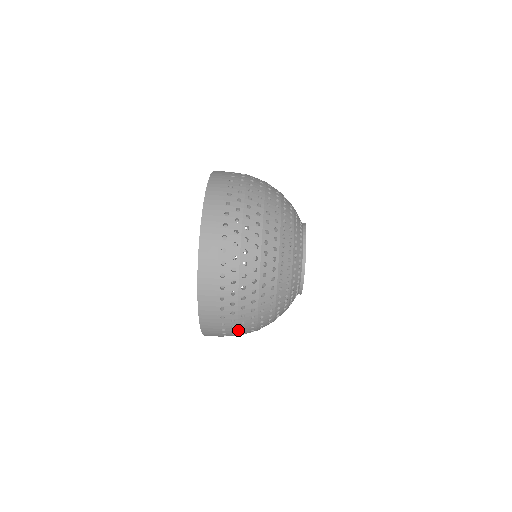
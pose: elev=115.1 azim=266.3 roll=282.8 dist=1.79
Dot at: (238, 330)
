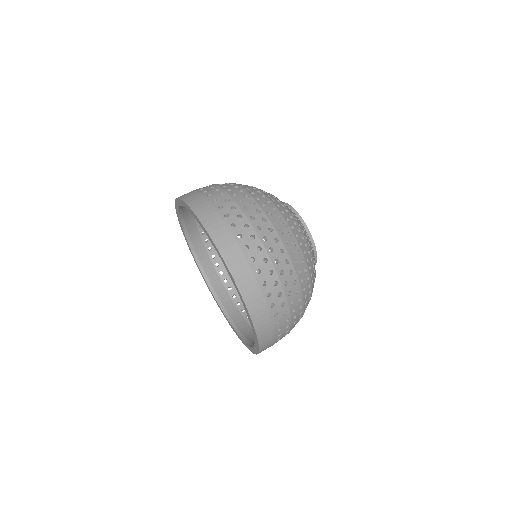
Dot at: (289, 309)
